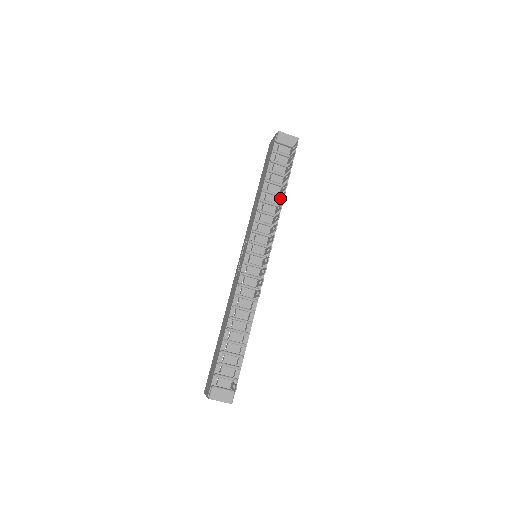
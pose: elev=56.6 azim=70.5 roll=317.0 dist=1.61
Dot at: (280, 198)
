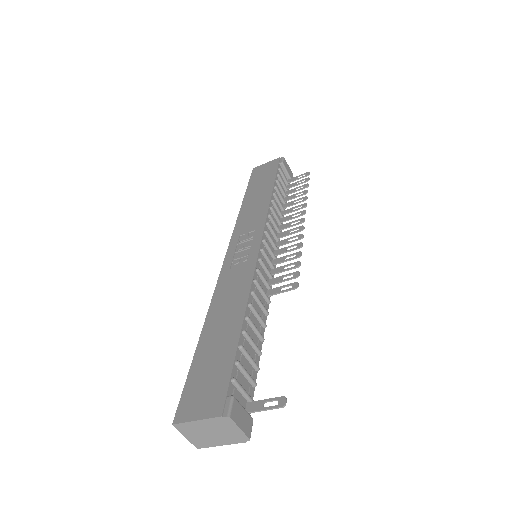
Dot at: (291, 209)
